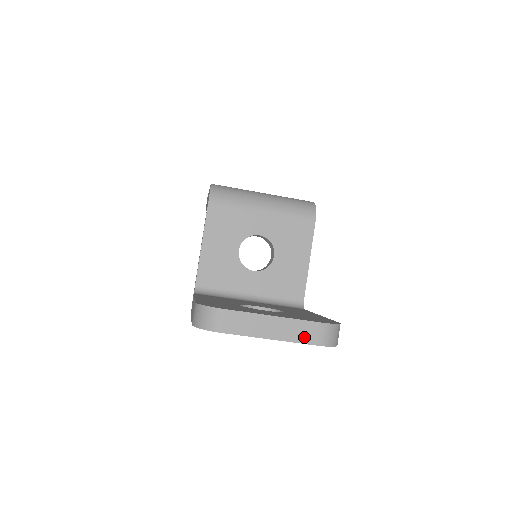
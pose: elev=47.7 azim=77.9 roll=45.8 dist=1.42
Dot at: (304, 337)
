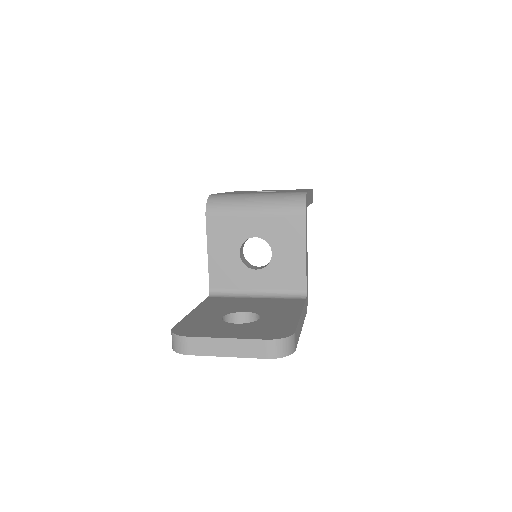
Dot at: (254, 353)
